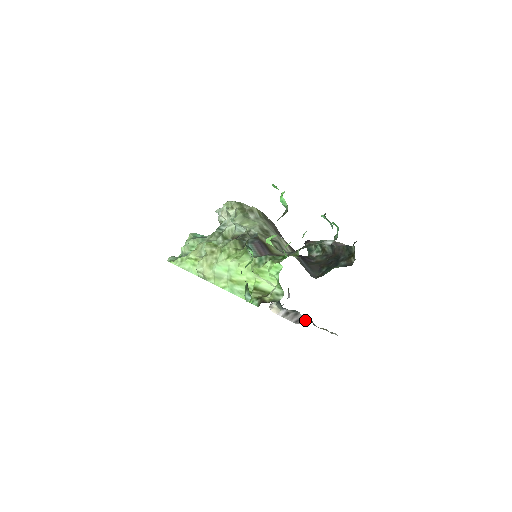
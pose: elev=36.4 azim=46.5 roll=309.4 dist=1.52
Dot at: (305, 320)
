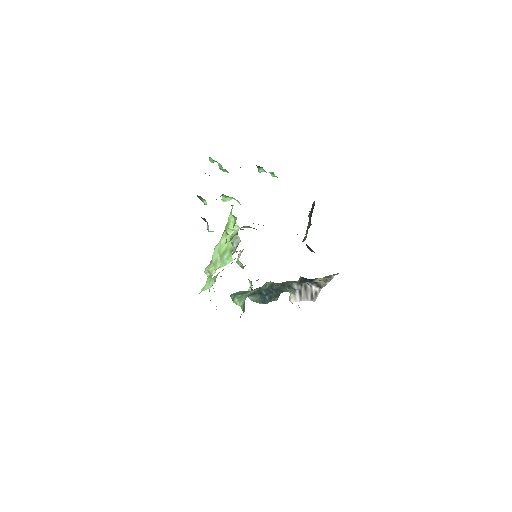
Dot at: (316, 291)
